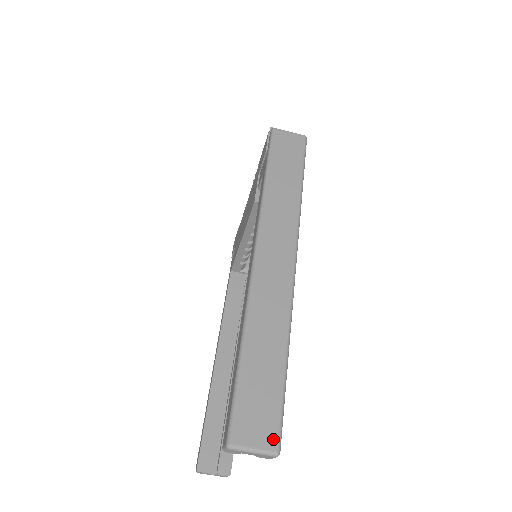
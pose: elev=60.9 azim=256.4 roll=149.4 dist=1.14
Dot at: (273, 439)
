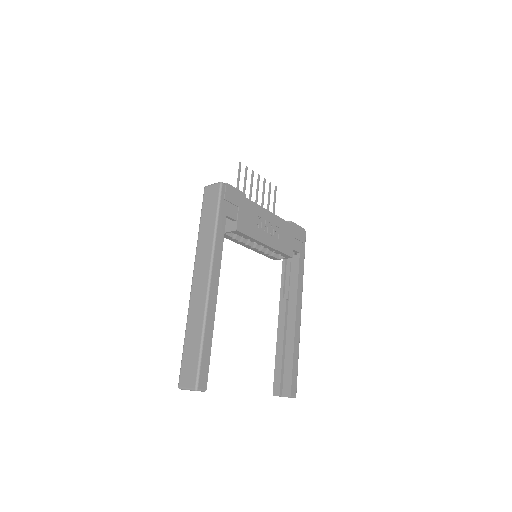
Dot at: (194, 383)
